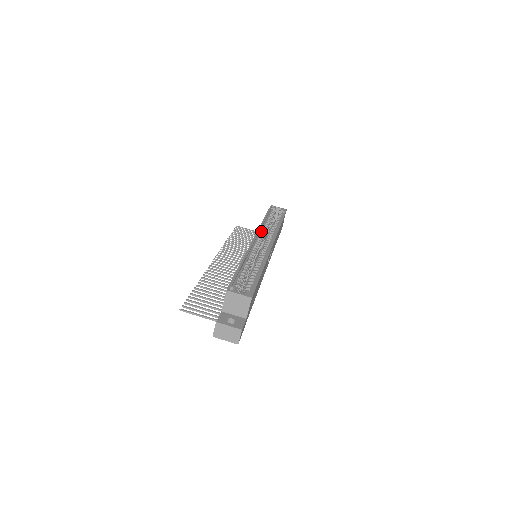
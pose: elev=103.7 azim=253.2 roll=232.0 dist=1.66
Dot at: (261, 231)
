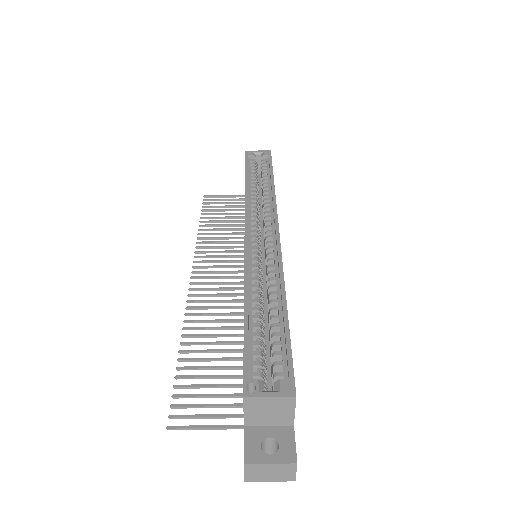
Dot at: (250, 210)
